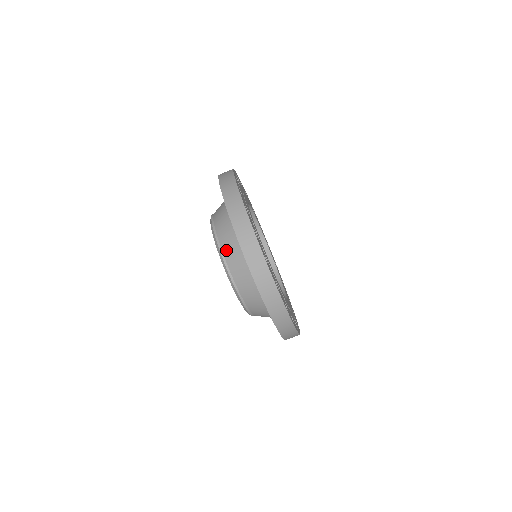
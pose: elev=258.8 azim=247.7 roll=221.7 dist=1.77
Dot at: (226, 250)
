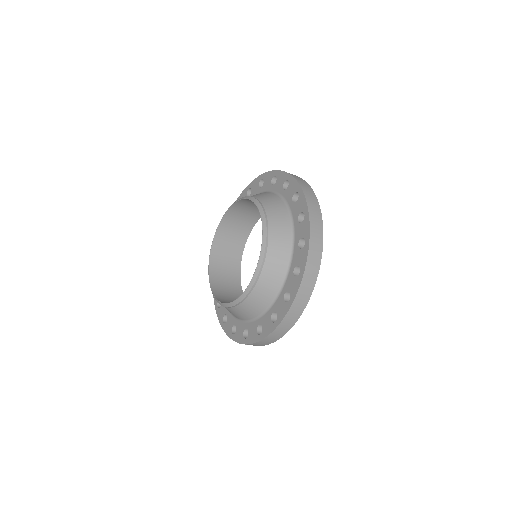
Dot at: (254, 296)
